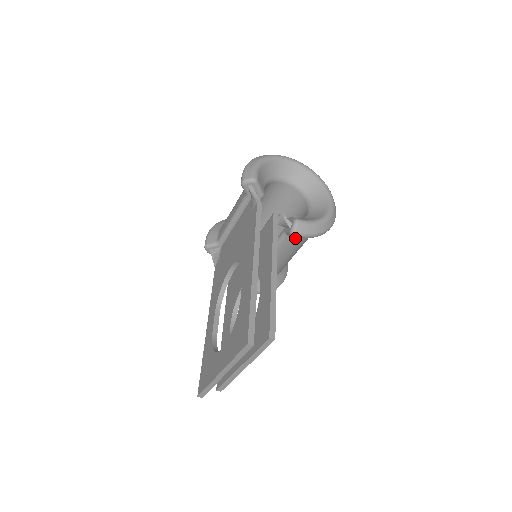
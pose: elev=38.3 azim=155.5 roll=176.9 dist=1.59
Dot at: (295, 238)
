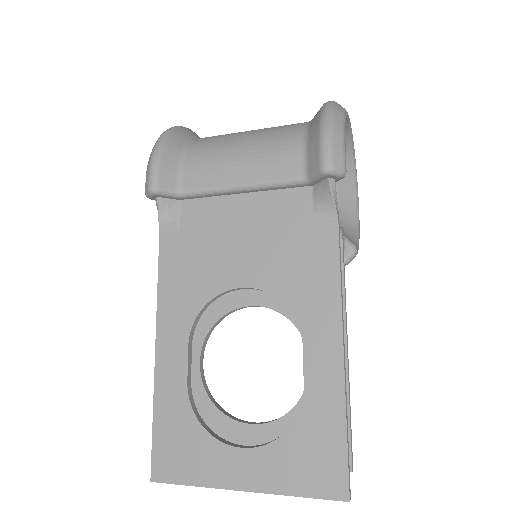
Dot at: occluded
